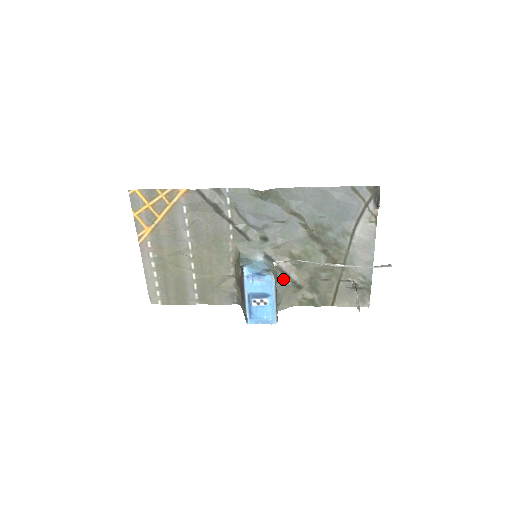
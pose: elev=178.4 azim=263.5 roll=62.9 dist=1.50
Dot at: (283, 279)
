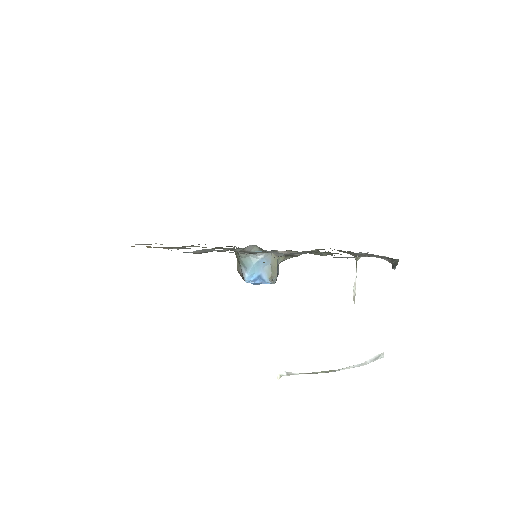
Dot at: (284, 259)
